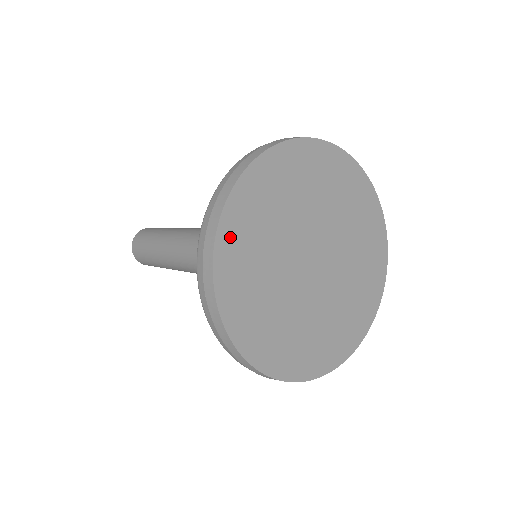
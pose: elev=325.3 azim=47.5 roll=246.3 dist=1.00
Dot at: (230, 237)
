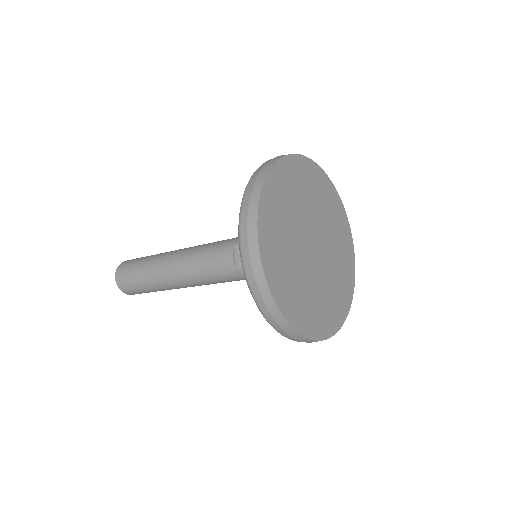
Dot at: (296, 318)
